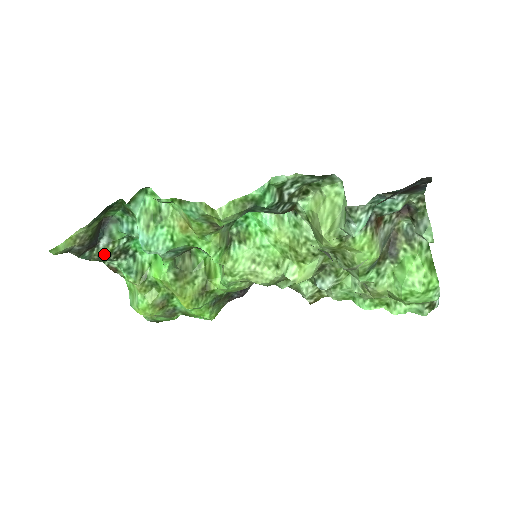
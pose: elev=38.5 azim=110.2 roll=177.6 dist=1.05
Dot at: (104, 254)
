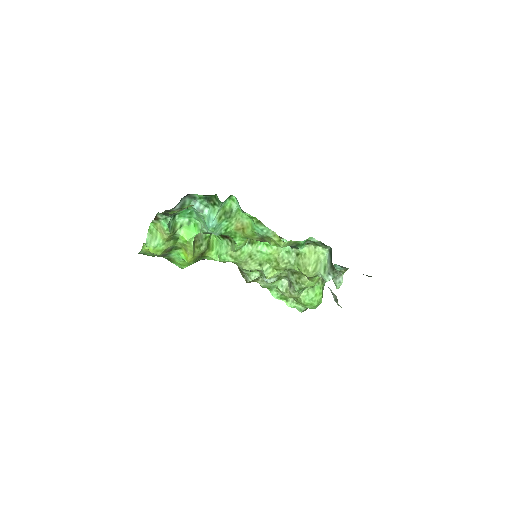
Dot at: occluded
